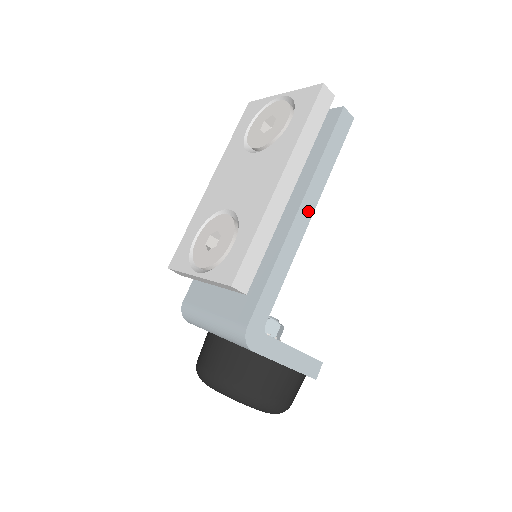
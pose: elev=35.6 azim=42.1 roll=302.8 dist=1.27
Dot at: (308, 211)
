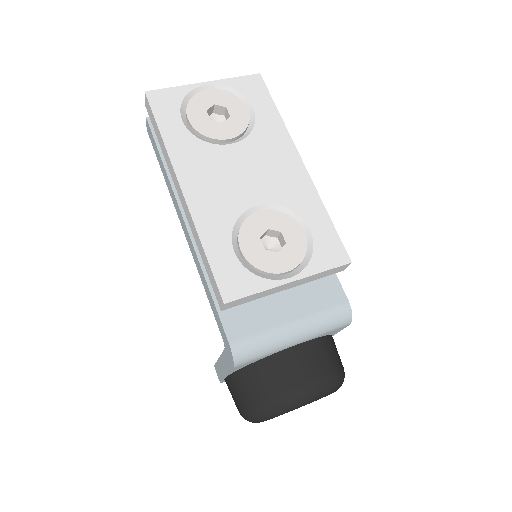
Dot at: occluded
